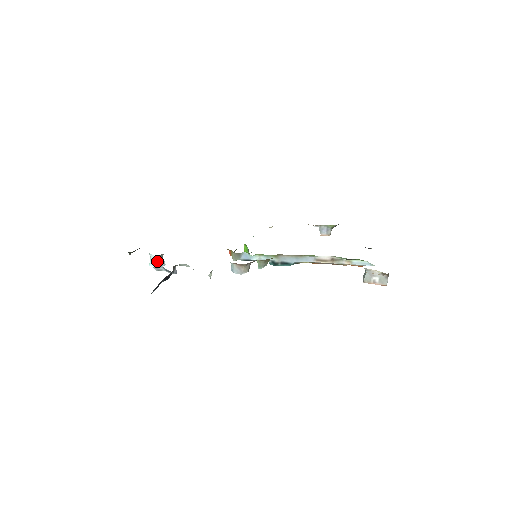
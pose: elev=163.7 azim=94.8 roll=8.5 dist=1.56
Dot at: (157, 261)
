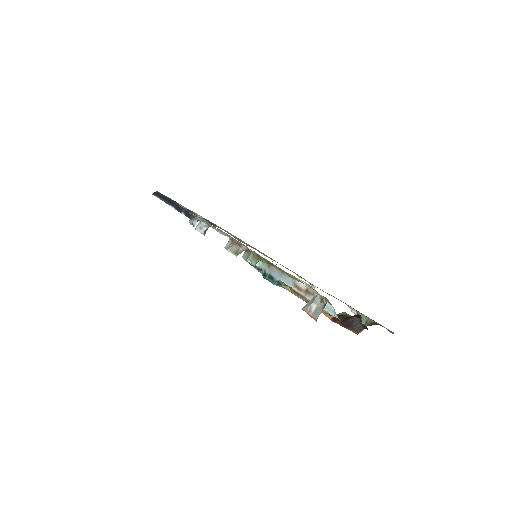
Dot at: (199, 224)
